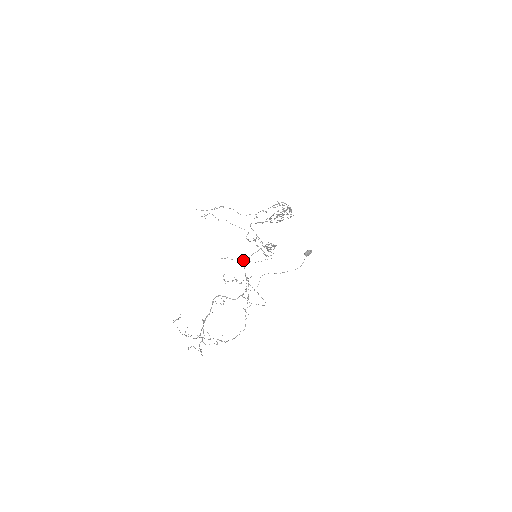
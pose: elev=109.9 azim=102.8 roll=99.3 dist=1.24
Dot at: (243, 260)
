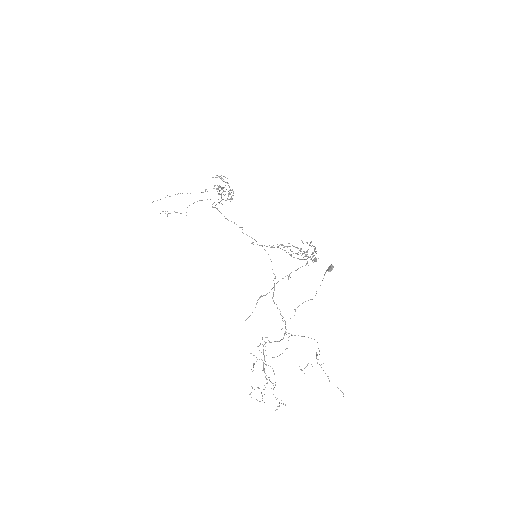
Dot at: occluded
